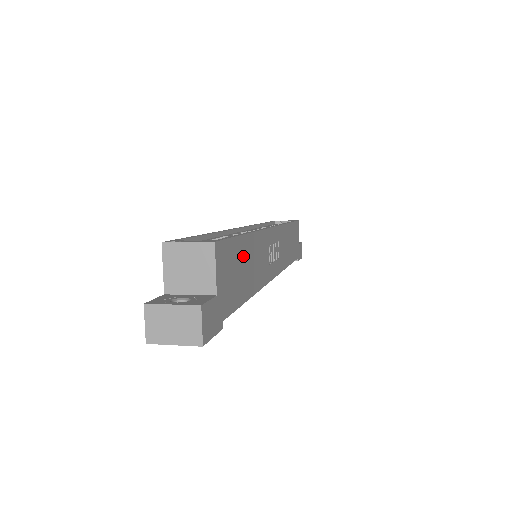
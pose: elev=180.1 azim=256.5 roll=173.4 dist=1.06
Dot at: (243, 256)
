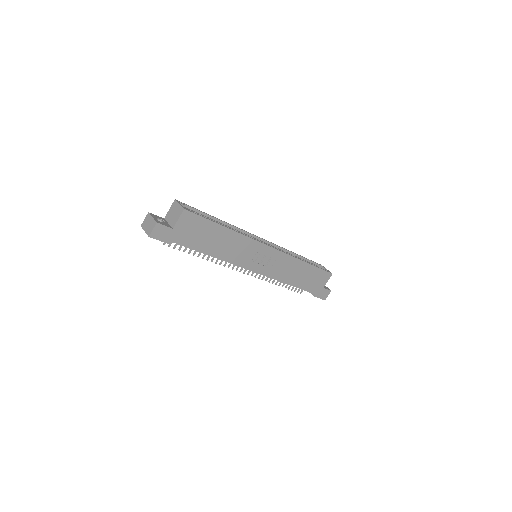
Dot at: (213, 233)
